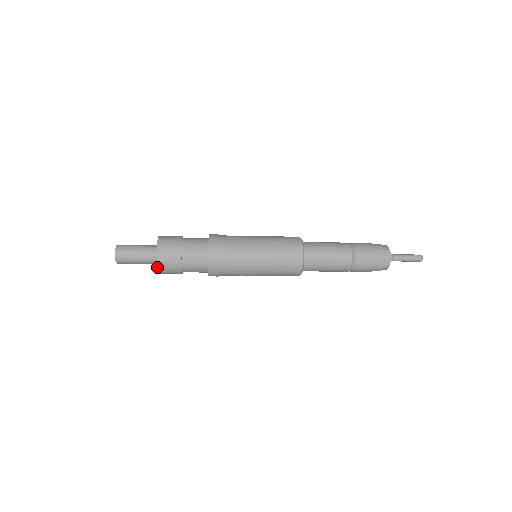
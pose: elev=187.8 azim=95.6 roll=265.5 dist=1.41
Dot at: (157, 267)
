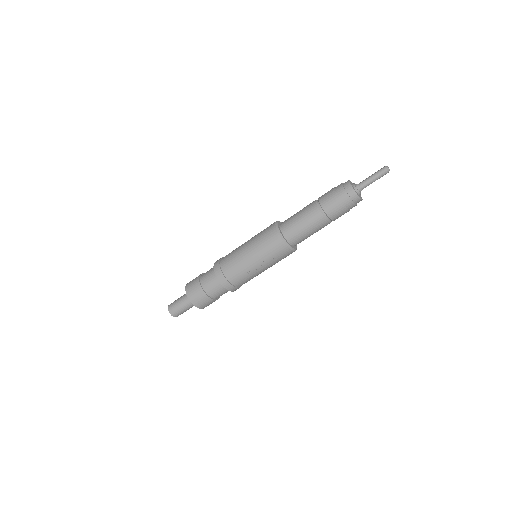
Dot at: (188, 298)
